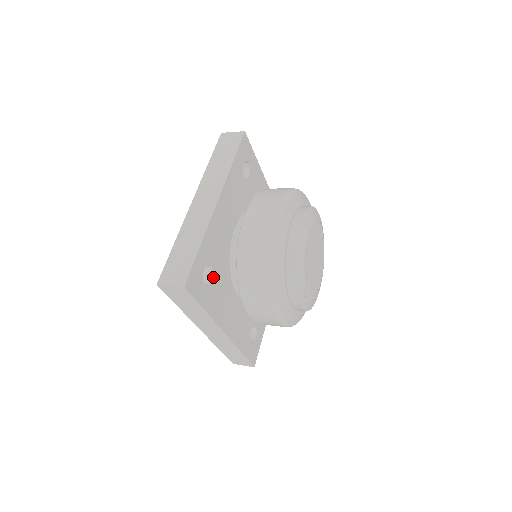
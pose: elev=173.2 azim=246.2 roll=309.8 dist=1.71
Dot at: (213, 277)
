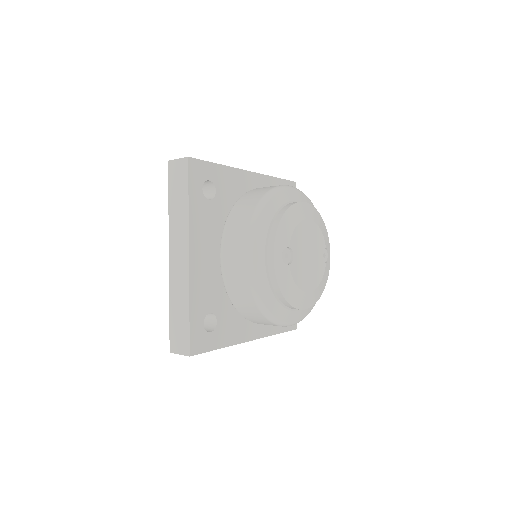
Dot at: (212, 200)
